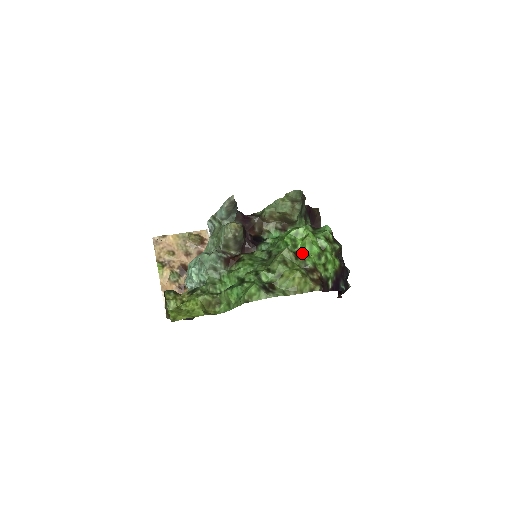
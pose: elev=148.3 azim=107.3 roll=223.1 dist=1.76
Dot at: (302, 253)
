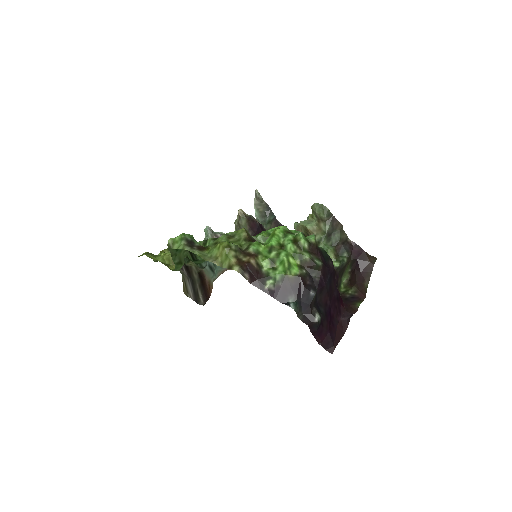
Dot at: occluded
